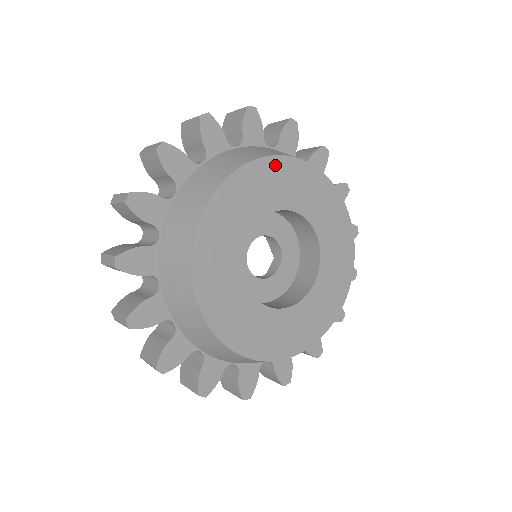
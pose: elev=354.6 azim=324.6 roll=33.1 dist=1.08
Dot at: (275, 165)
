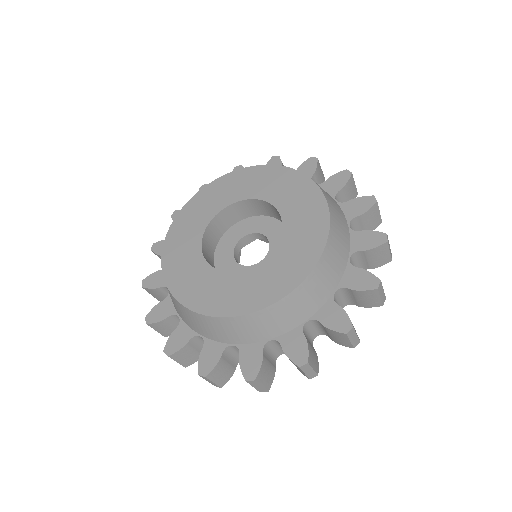
Dot at: (204, 193)
